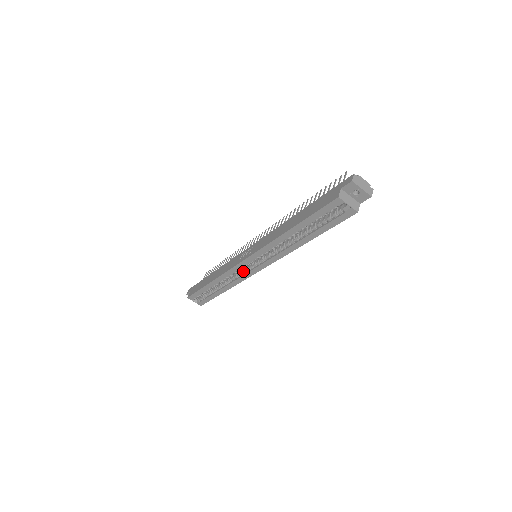
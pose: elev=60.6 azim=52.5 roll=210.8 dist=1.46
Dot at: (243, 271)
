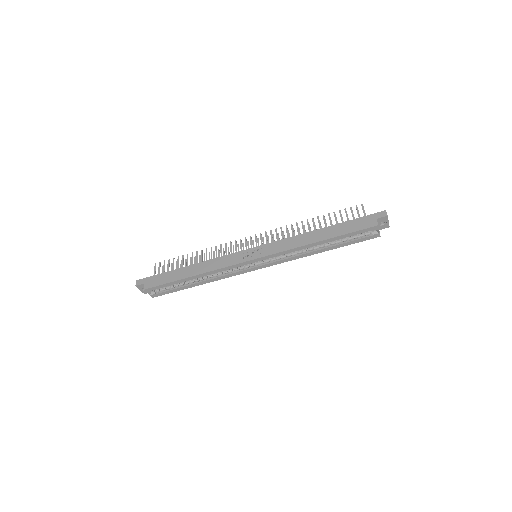
Dot at: (238, 268)
